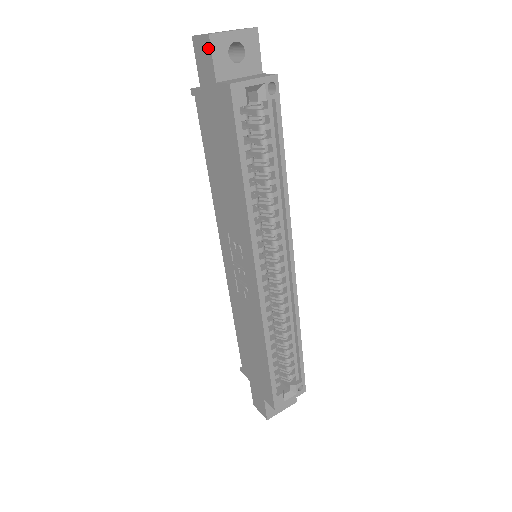
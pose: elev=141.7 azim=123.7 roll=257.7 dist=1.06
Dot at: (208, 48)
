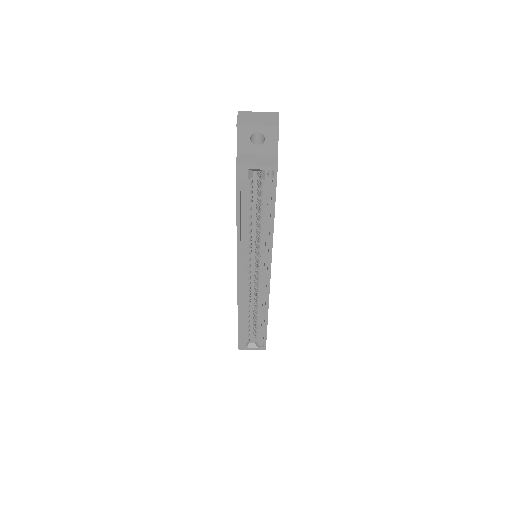
Dot at: (237, 131)
